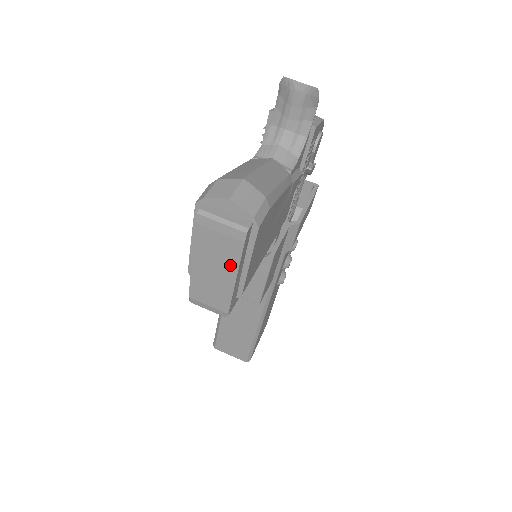
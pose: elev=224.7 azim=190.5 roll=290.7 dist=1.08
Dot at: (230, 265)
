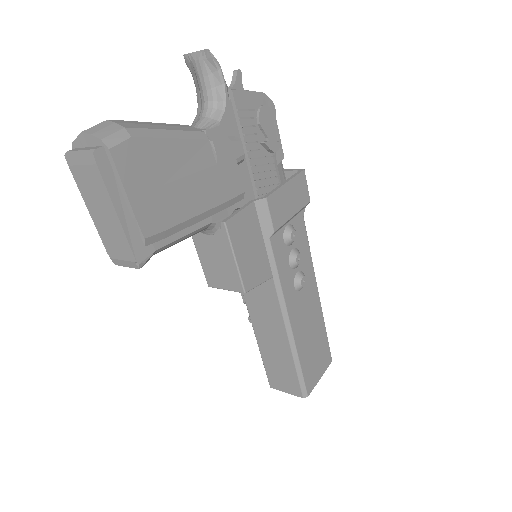
Dot at: (105, 199)
